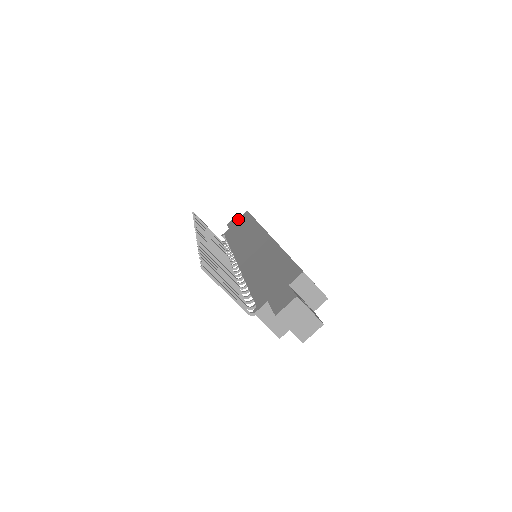
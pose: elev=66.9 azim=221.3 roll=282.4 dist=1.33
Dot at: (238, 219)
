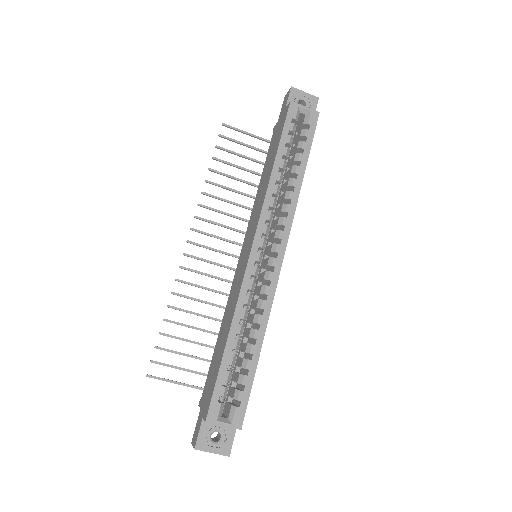
Dot at: (283, 112)
